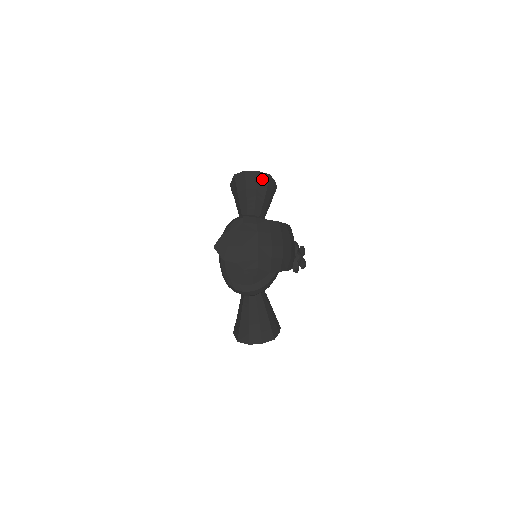
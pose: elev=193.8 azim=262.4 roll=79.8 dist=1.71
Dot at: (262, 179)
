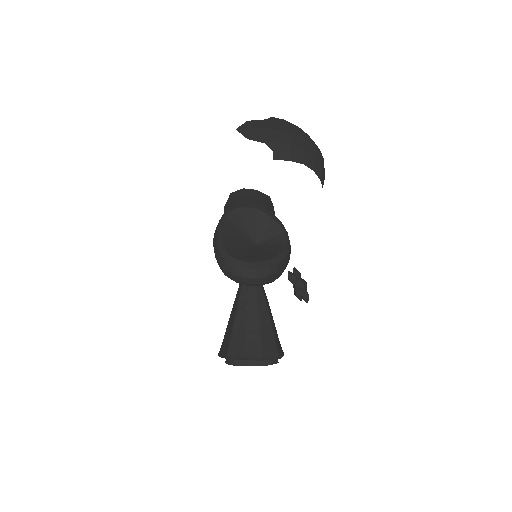
Dot at: (262, 197)
